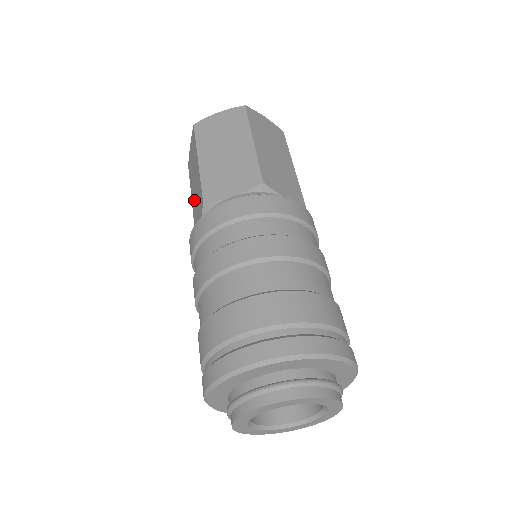
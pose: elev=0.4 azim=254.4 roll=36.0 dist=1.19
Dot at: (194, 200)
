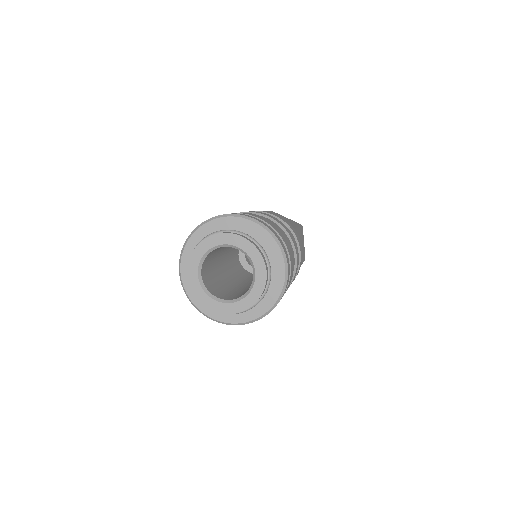
Dot at: occluded
